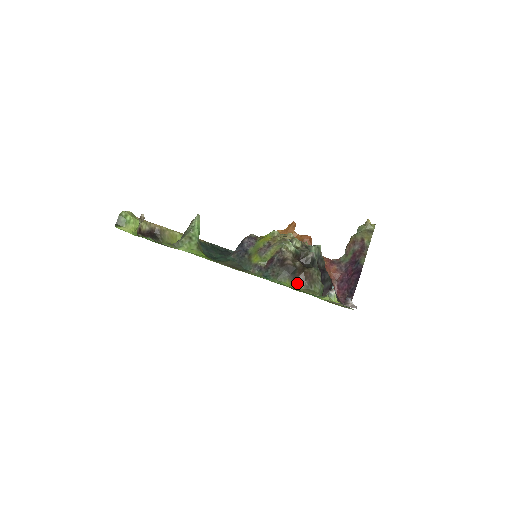
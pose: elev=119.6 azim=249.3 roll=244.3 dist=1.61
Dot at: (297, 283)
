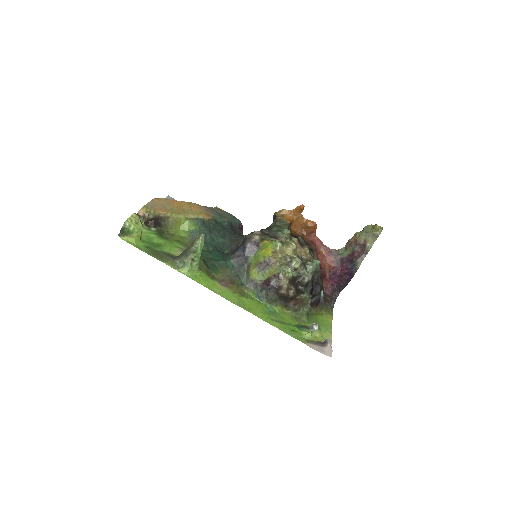
Dot at: (287, 307)
